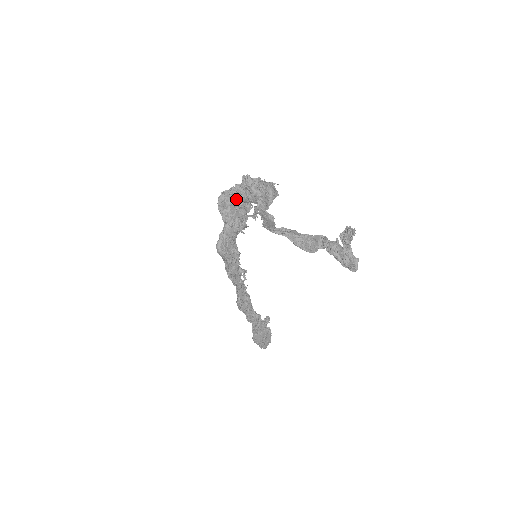
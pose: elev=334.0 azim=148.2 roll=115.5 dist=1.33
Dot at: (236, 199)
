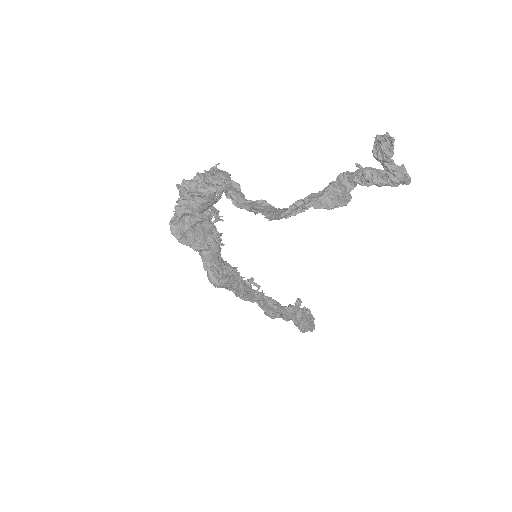
Dot at: (190, 217)
